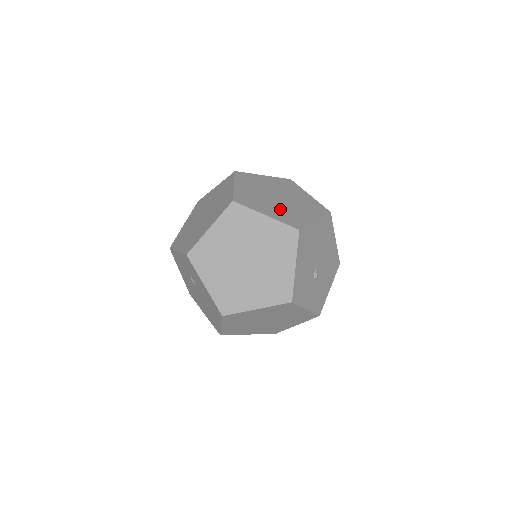
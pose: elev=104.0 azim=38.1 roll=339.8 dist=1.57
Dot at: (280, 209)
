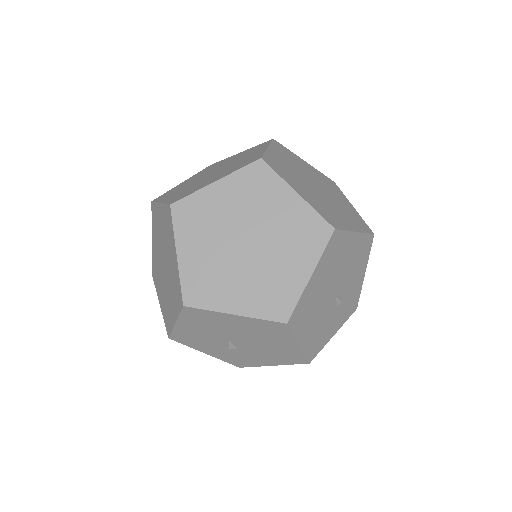
Dot at: (213, 261)
